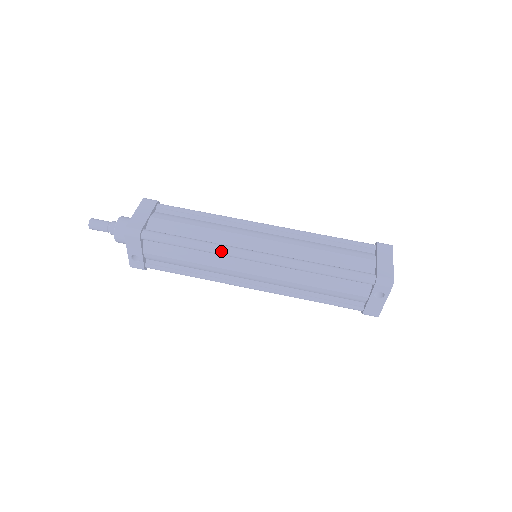
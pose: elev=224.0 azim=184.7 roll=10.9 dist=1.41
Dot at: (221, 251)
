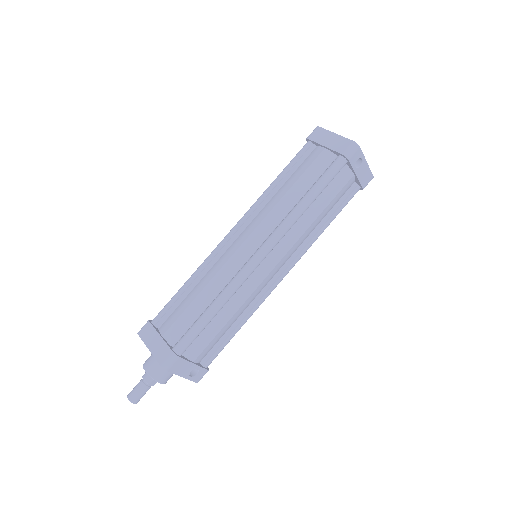
Dot at: (237, 285)
